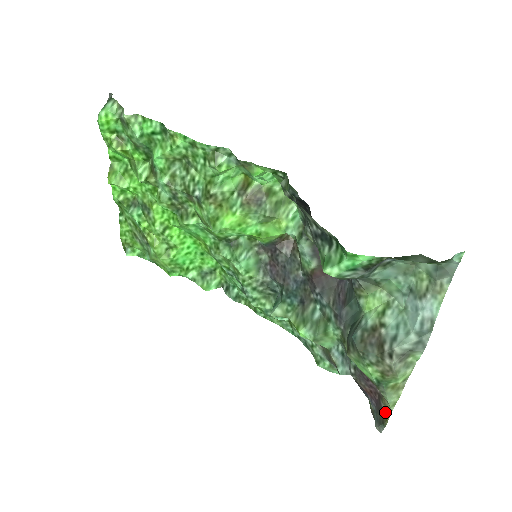
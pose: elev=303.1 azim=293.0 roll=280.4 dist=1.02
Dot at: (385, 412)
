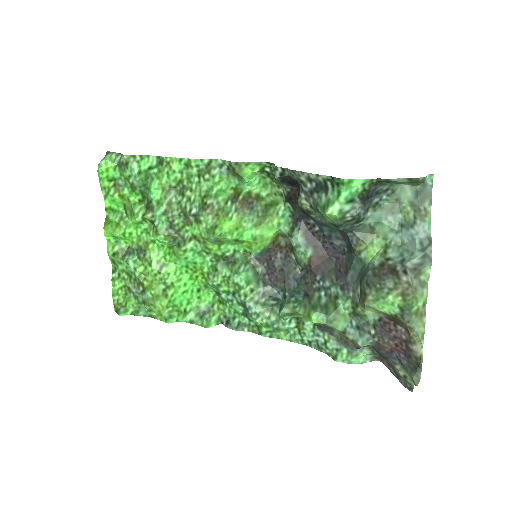
Dot at: (417, 352)
